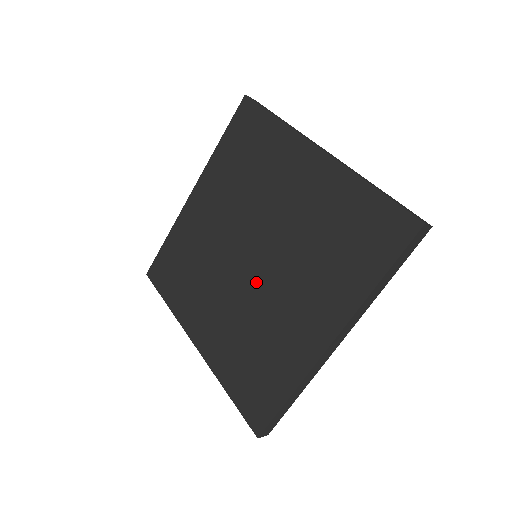
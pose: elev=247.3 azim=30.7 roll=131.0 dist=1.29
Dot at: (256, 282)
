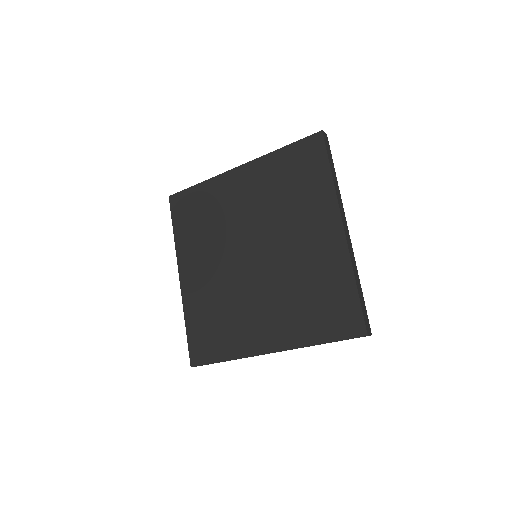
Dot at: (245, 276)
